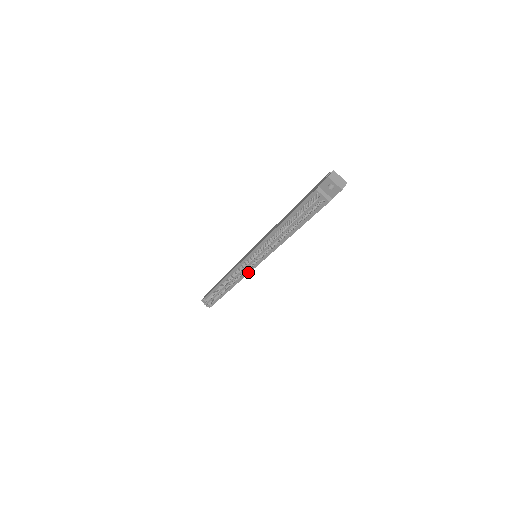
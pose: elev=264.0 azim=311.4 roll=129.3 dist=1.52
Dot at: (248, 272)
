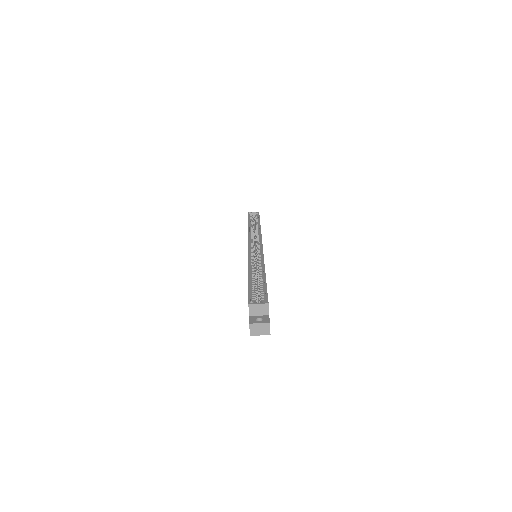
Dot at: occluded
